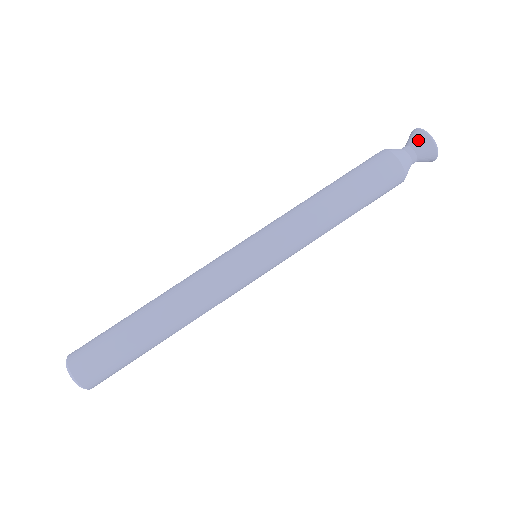
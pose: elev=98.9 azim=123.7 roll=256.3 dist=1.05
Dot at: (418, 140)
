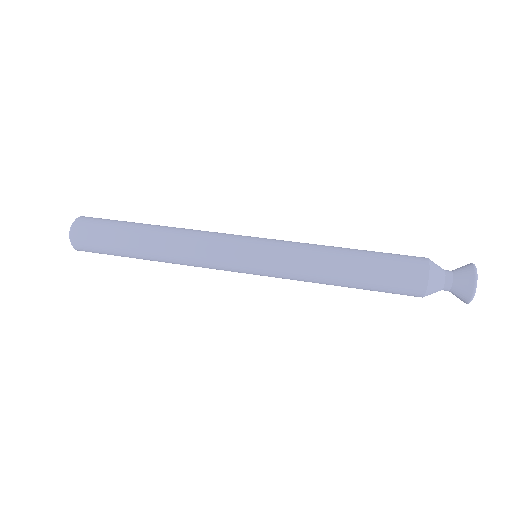
Dot at: (463, 272)
